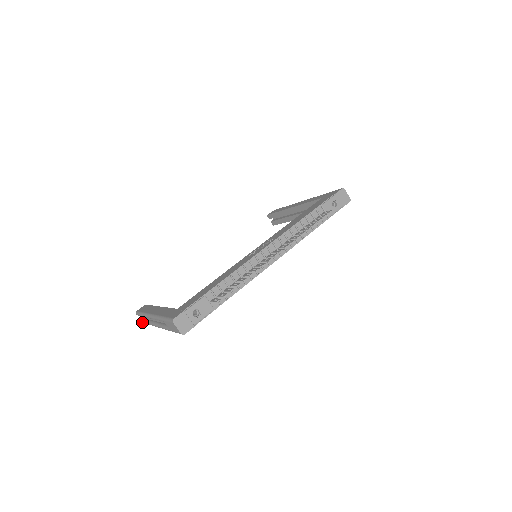
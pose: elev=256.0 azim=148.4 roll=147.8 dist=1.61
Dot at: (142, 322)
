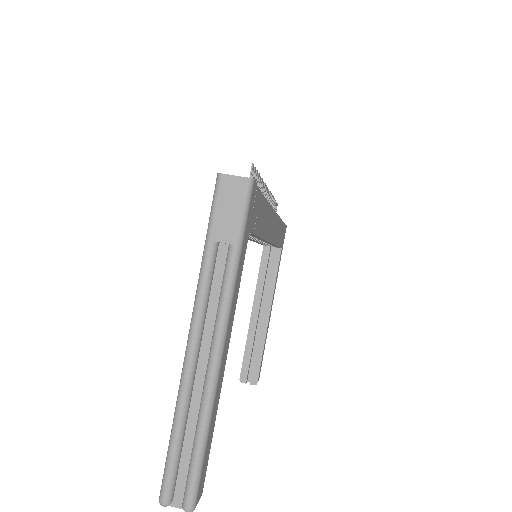
Dot at: (187, 507)
